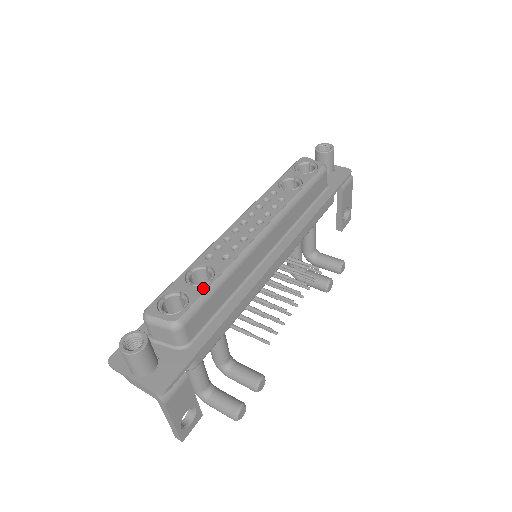
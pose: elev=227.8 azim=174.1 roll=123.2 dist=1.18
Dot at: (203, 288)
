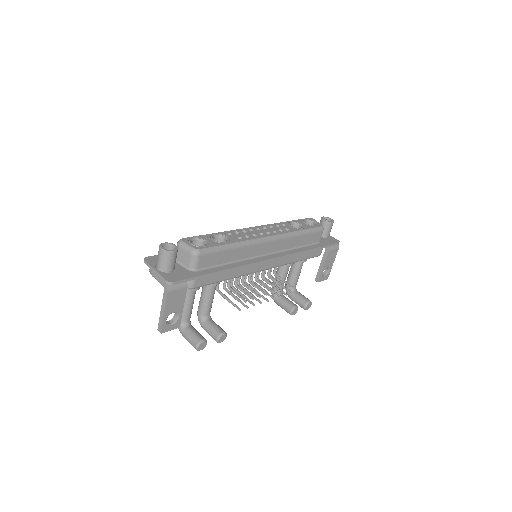
Dot at: (219, 244)
